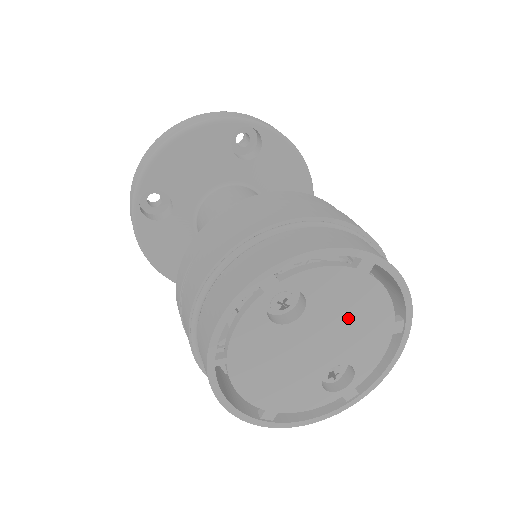
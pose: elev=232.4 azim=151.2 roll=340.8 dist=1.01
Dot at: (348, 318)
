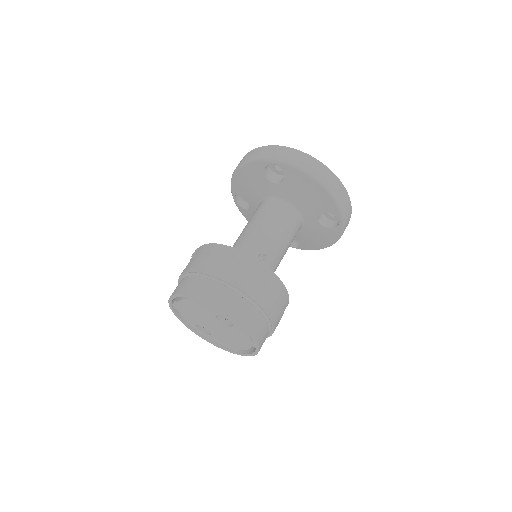
Dot at: (230, 337)
